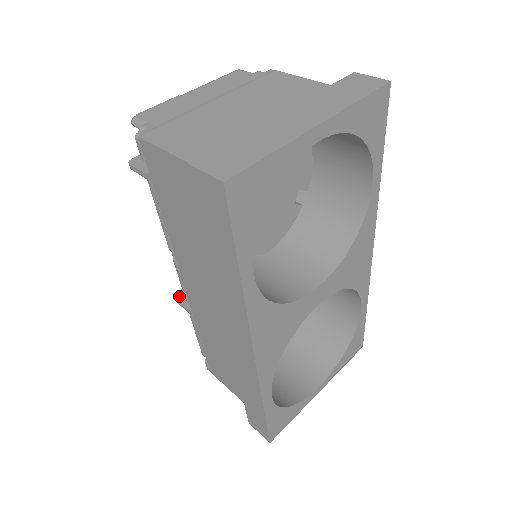
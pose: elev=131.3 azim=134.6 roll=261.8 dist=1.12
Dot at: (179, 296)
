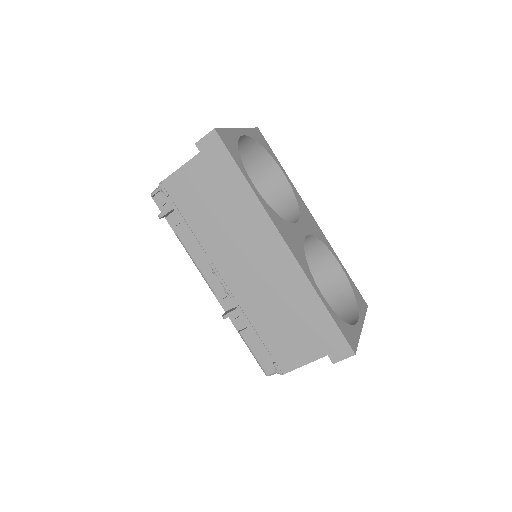
Dot at: (226, 313)
